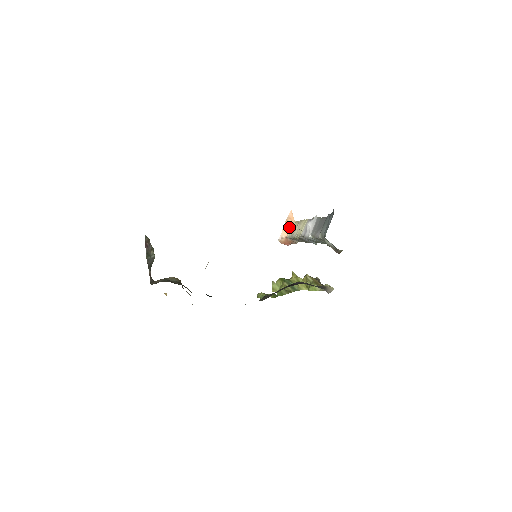
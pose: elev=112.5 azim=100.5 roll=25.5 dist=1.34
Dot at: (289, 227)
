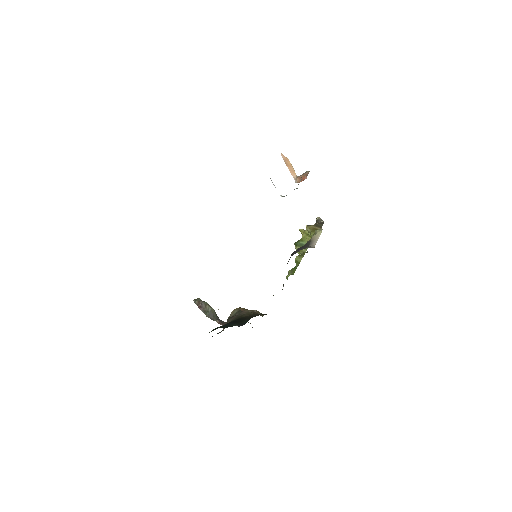
Dot at: (291, 167)
